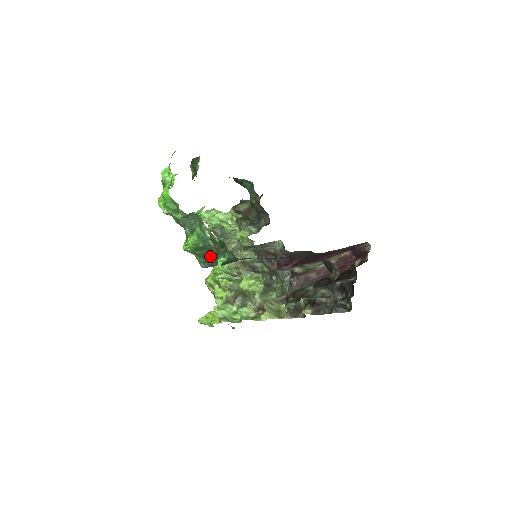
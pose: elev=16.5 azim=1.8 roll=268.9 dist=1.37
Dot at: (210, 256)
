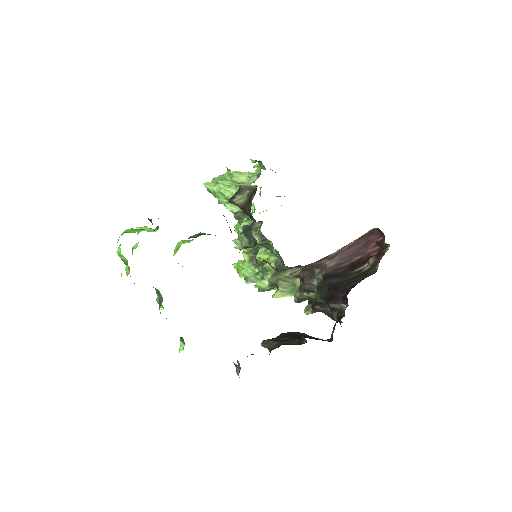
Dot at: occluded
